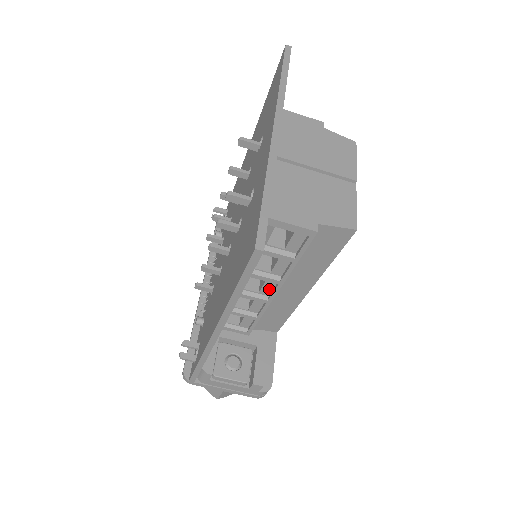
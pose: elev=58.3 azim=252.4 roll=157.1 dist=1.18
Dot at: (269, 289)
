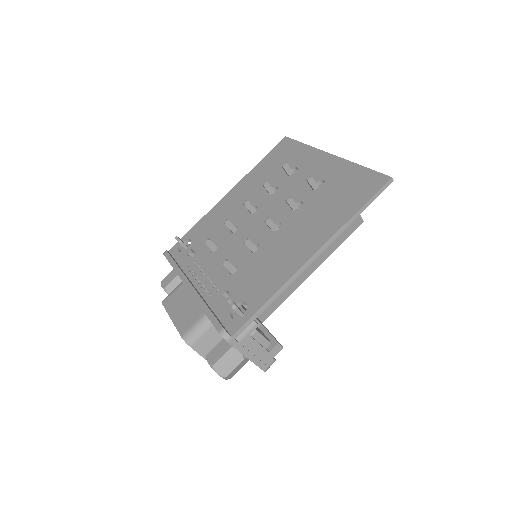
Dot at: occluded
